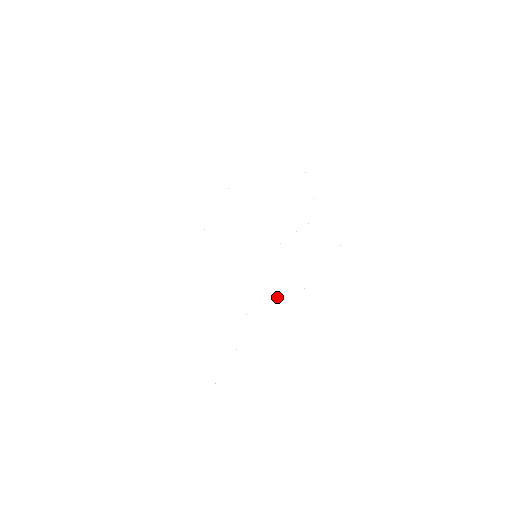
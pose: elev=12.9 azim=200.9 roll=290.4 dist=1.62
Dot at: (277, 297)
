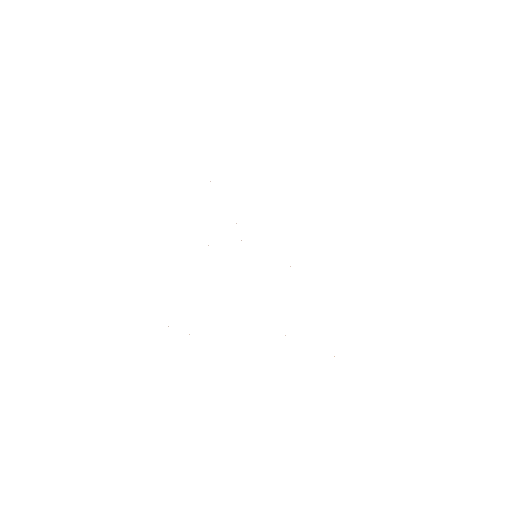
Dot at: occluded
